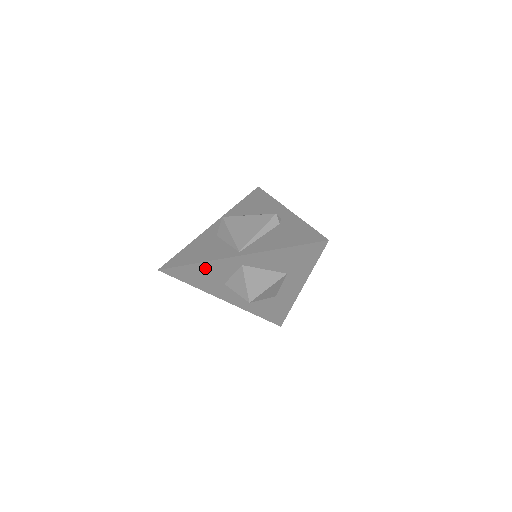
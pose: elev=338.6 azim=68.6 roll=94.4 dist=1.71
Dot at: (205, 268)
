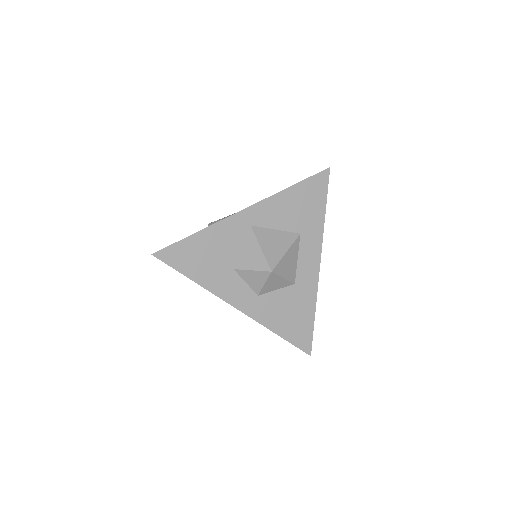
Dot at: (209, 240)
